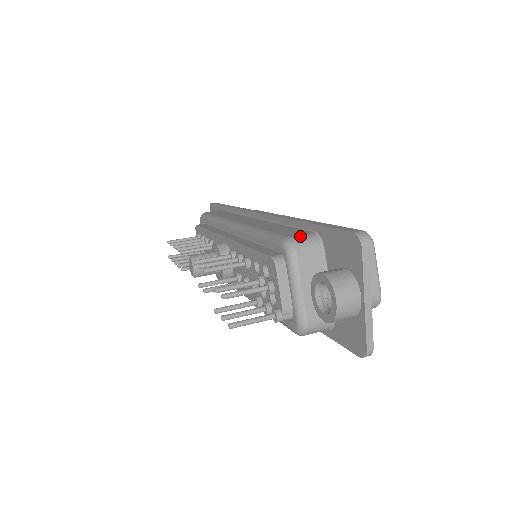
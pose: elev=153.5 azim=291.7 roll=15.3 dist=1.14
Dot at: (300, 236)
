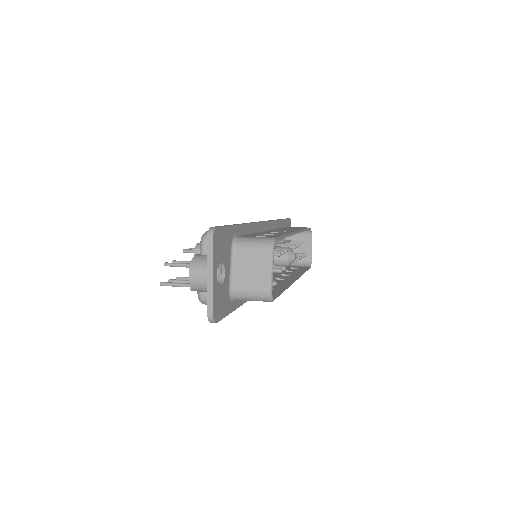
Dot at: occluded
